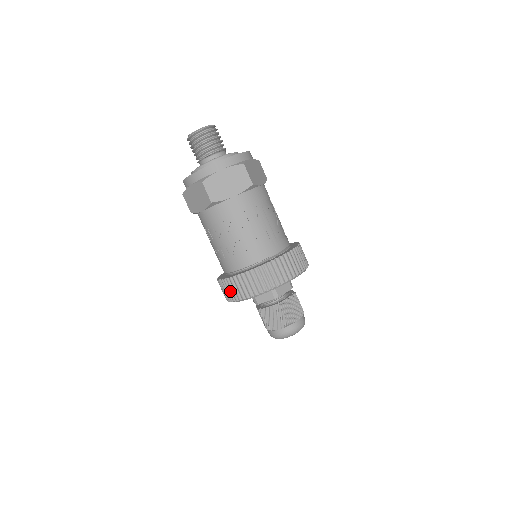
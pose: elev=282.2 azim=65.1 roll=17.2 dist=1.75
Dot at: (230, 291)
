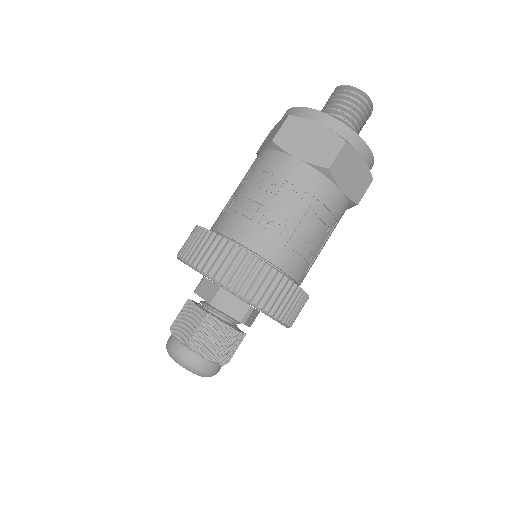
Dot at: (186, 242)
